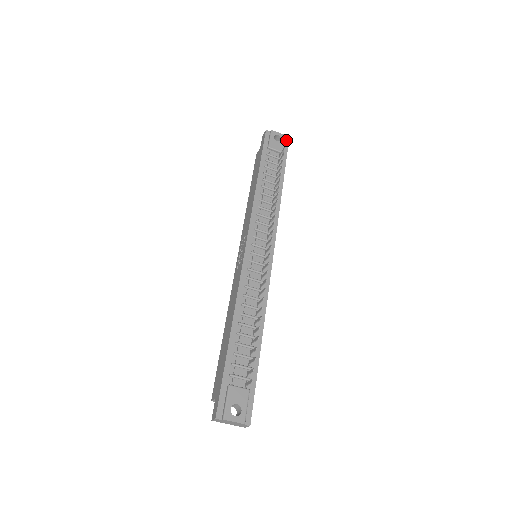
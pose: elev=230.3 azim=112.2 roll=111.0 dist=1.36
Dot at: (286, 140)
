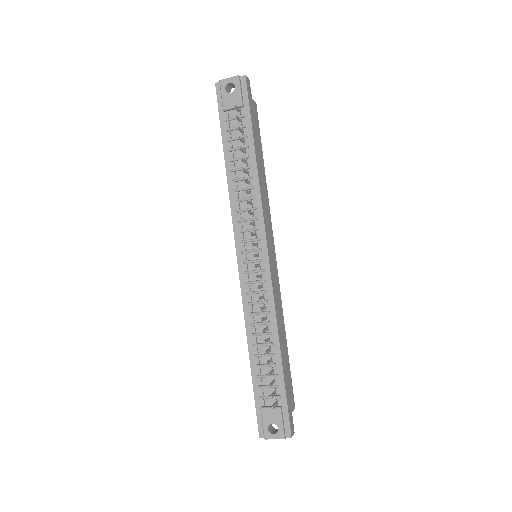
Dot at: (242, 80)
